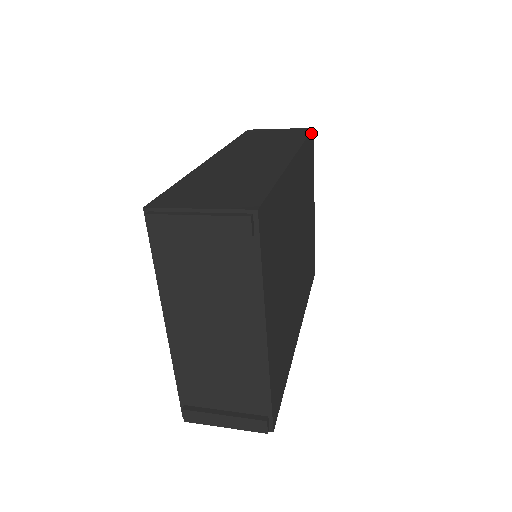
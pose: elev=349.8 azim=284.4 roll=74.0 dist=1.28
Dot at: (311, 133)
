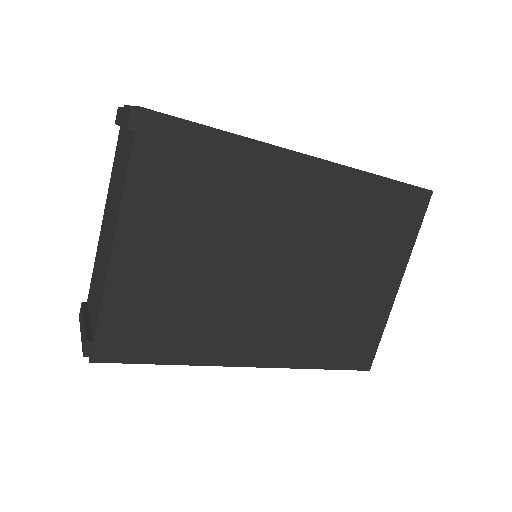
Dot at: (418, 189)
